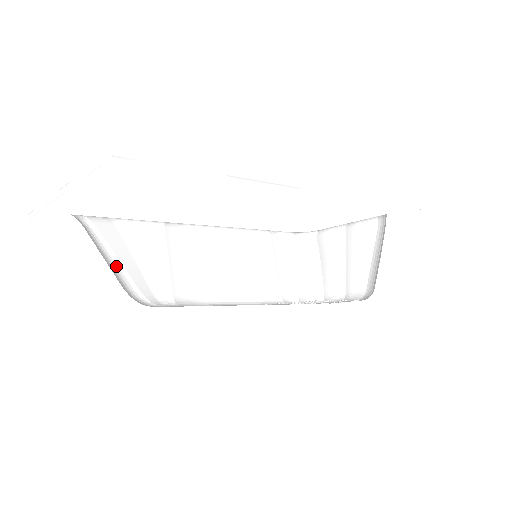
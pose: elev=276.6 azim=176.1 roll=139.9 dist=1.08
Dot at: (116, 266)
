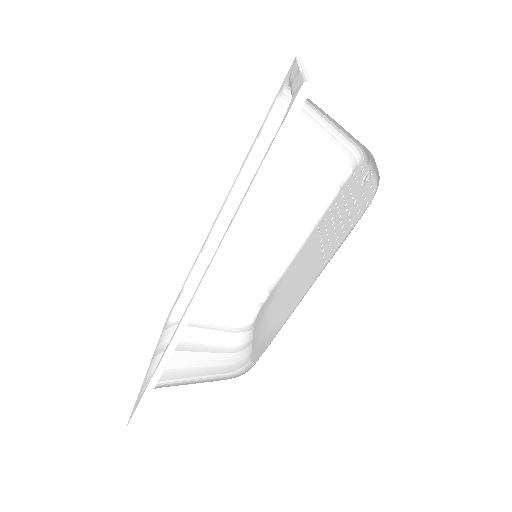
Dot at: (218, 311)
